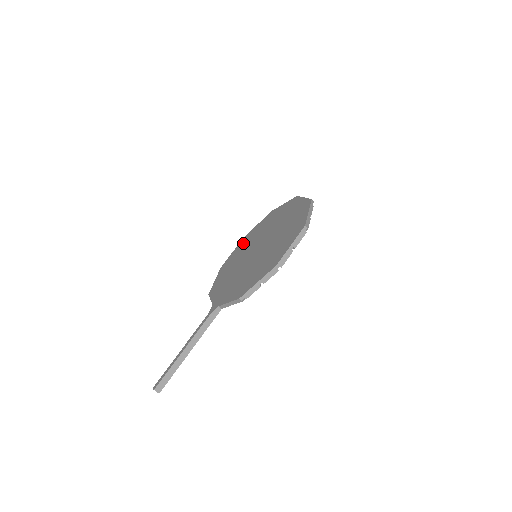
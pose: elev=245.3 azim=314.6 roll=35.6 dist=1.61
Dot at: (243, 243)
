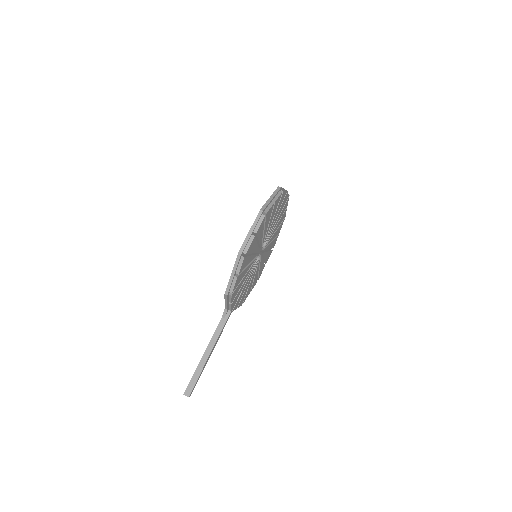
Dot at: occluded
